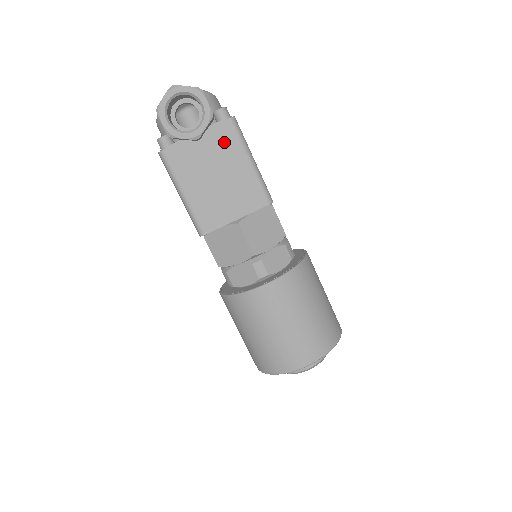
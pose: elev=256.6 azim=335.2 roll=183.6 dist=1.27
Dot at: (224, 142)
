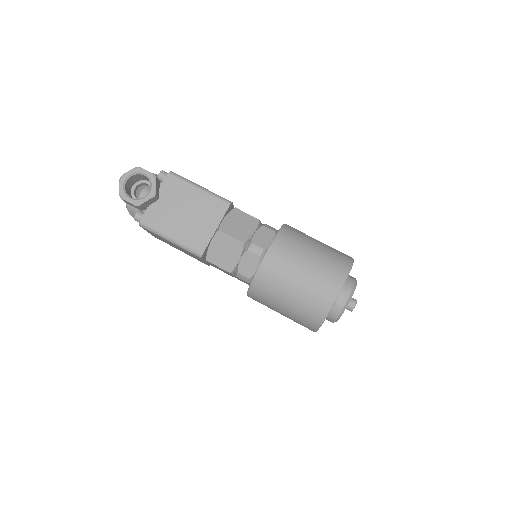
Dot at: (175, 189)
